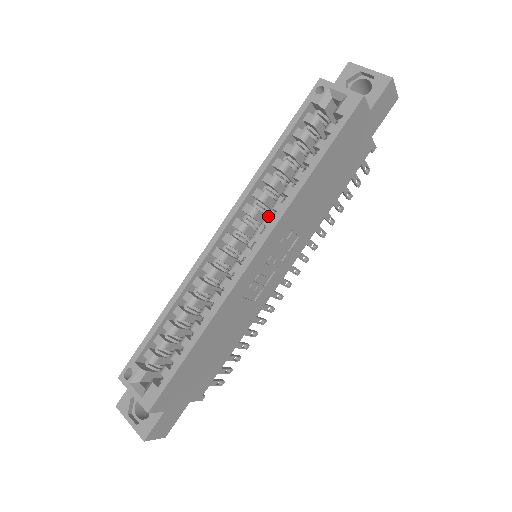
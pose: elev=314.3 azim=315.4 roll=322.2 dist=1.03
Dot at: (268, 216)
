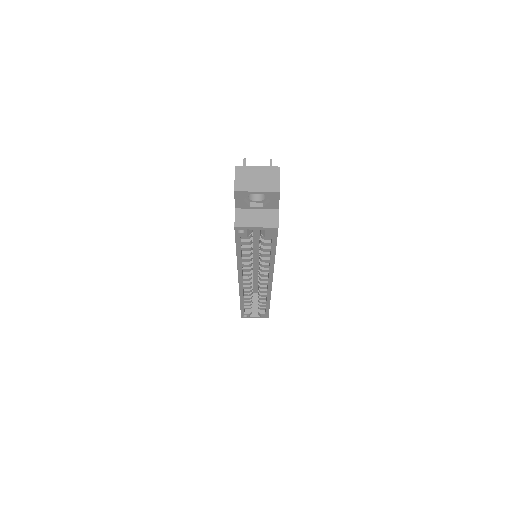
Dot at: occluded
